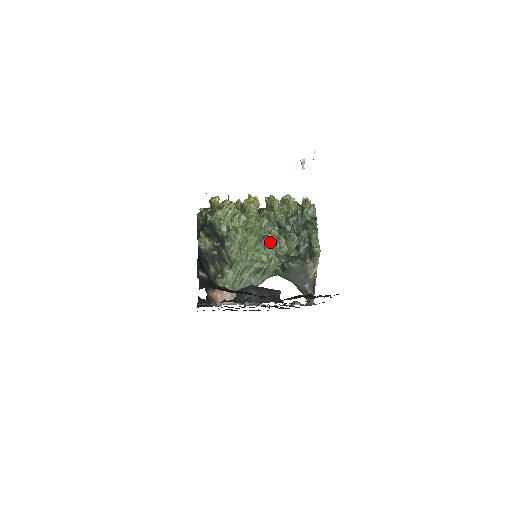
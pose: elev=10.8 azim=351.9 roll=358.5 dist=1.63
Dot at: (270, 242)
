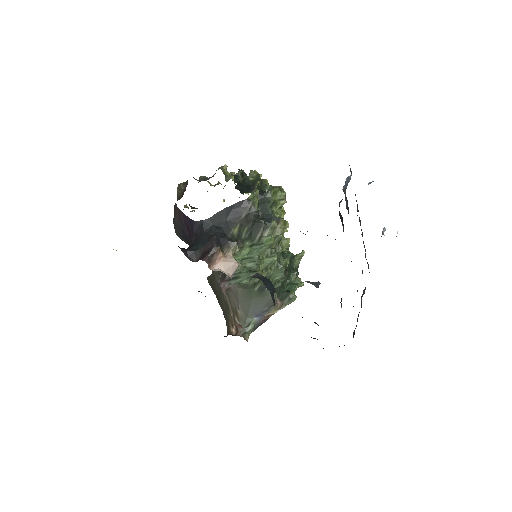
Dot at: (274, 256)
